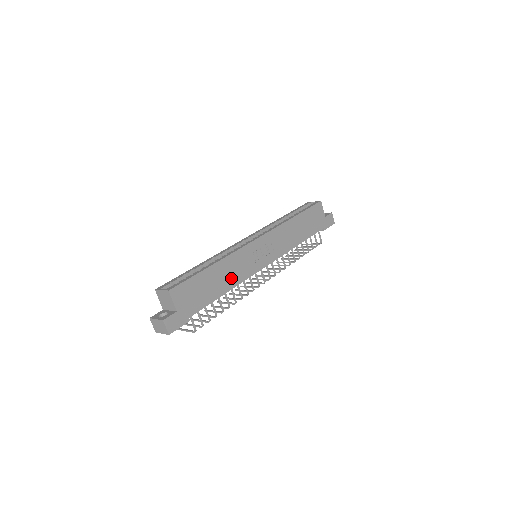
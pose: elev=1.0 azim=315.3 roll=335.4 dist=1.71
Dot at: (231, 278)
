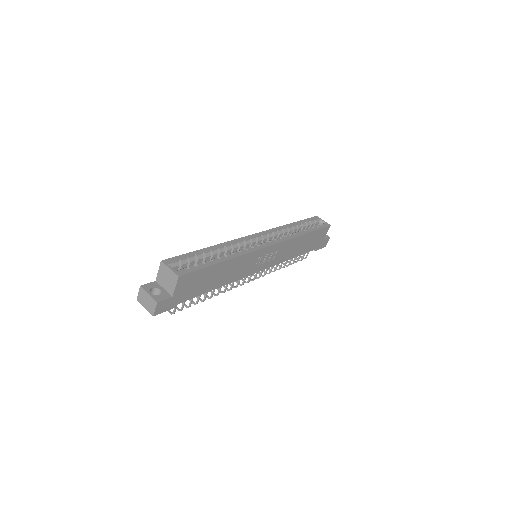
Dot at: (230, 276)
